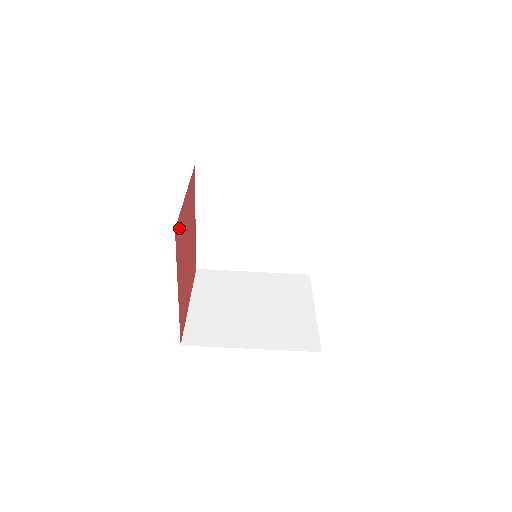
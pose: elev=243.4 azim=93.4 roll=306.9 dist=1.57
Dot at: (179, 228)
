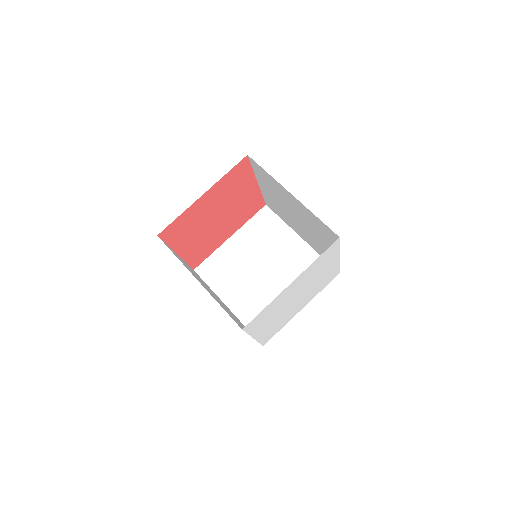
Dot at: (243, 172)
